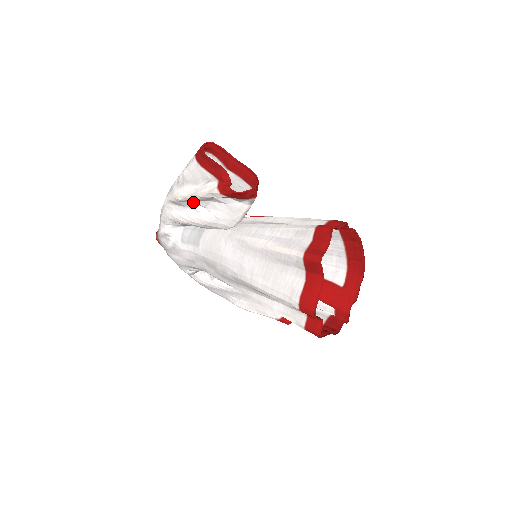
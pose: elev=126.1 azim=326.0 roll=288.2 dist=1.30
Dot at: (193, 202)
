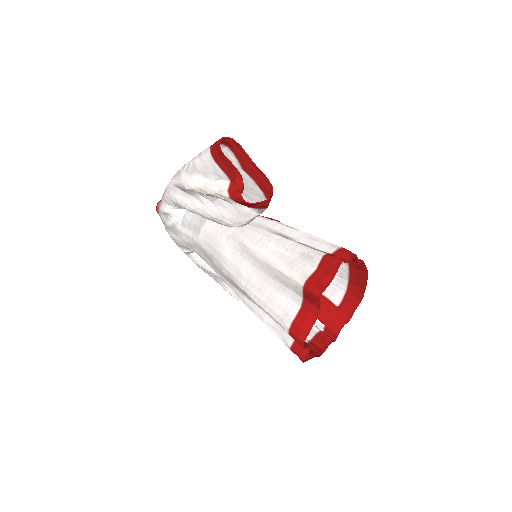
Dot at: (200, 194)
